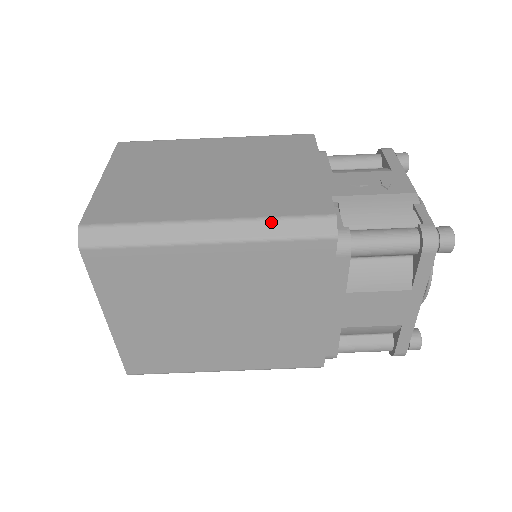
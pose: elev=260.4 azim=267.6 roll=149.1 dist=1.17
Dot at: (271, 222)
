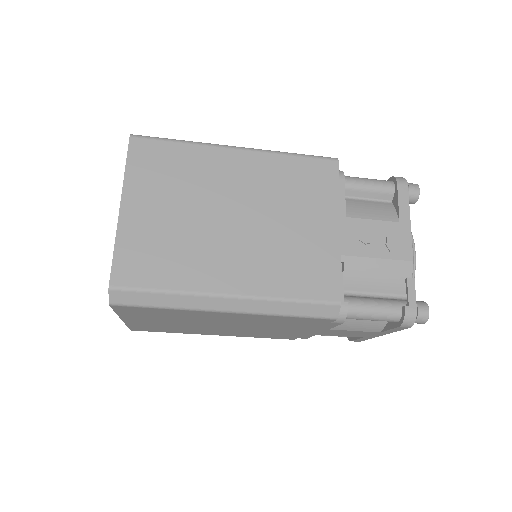
Dot at: (285, 303)
